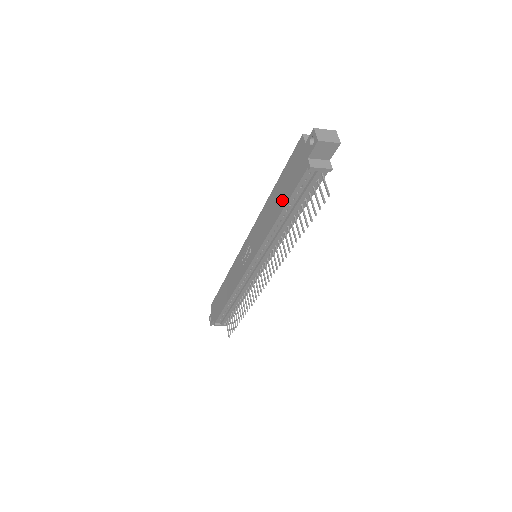
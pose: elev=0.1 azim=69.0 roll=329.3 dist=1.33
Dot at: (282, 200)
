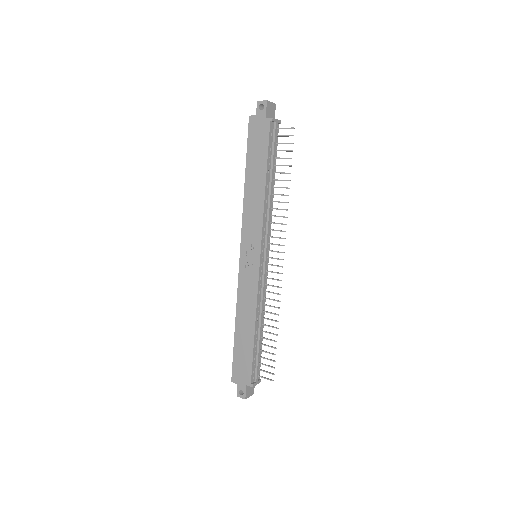
Dot at: (261, 167)
